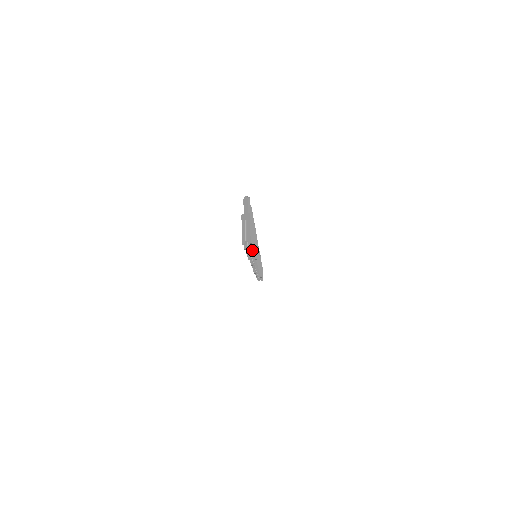
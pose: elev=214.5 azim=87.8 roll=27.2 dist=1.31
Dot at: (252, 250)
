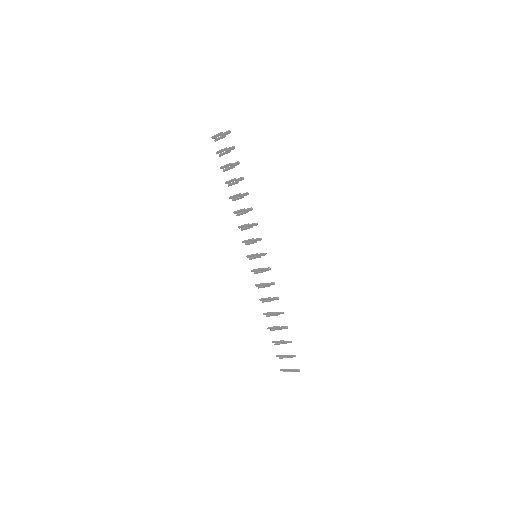
Dot at: occluded
